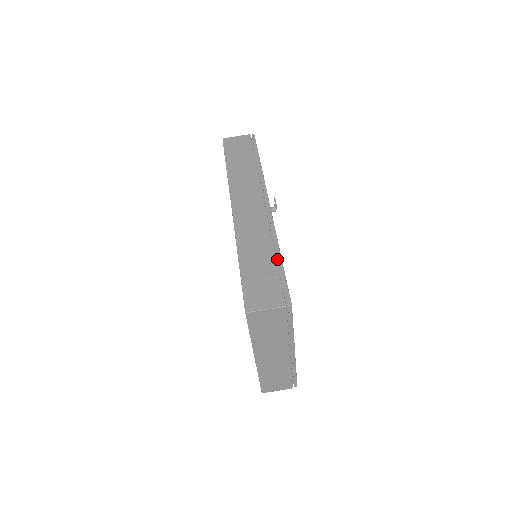
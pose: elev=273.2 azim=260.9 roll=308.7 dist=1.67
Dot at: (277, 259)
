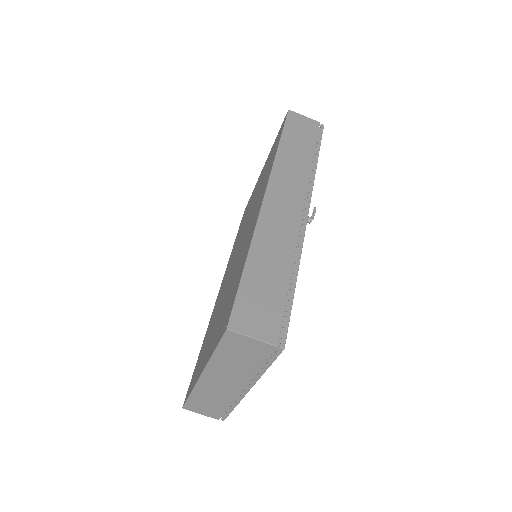
Dot at: (290, 281)
